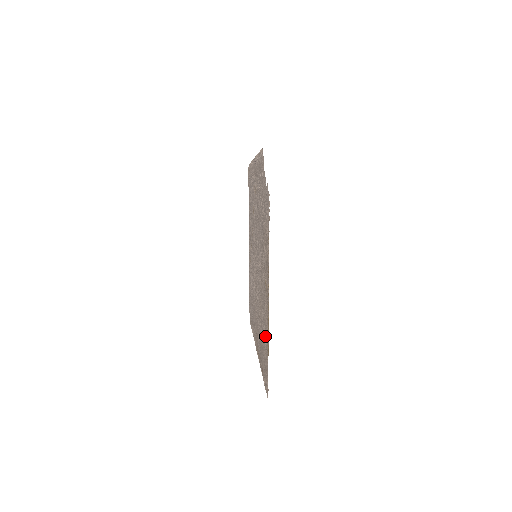
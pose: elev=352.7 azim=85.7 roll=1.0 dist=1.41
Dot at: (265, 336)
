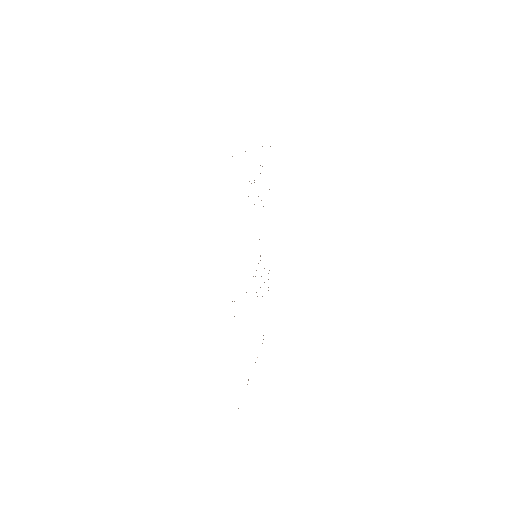
Dot at: occluded
